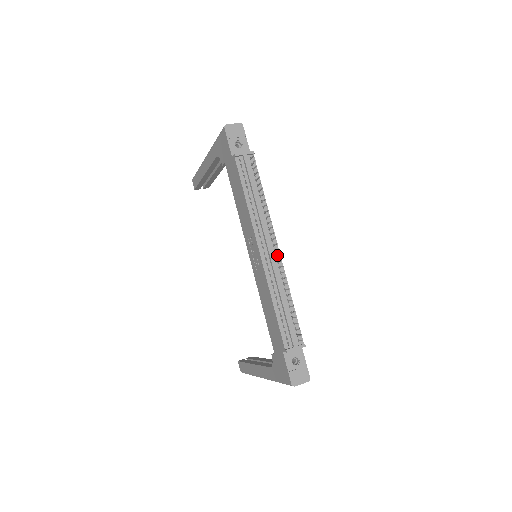
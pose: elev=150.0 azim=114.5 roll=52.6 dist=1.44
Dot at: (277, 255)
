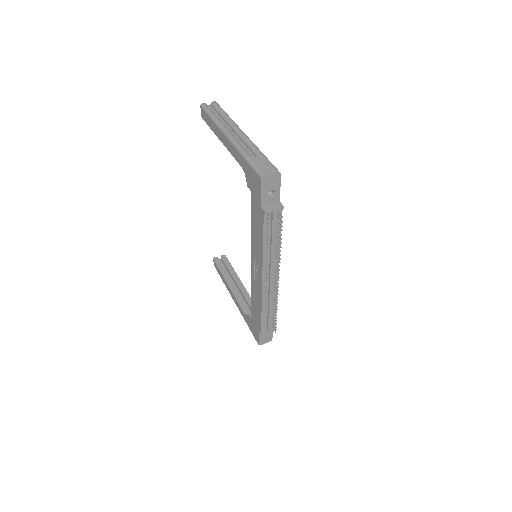
Dot at: (276, 284)
